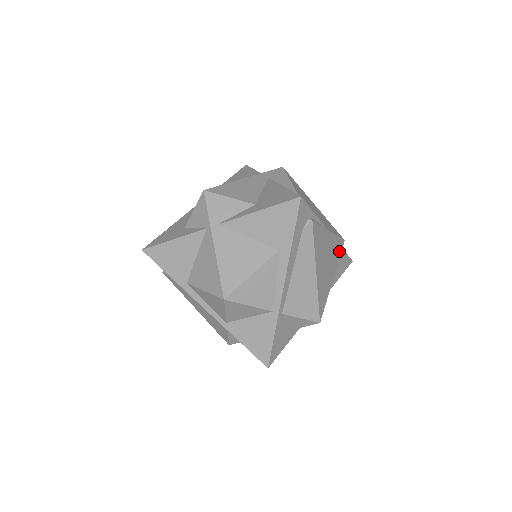
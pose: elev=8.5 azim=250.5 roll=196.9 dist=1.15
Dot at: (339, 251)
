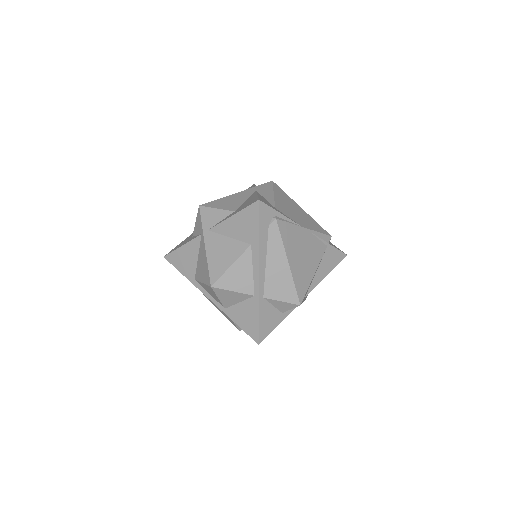
Dot at: (324, 245)
